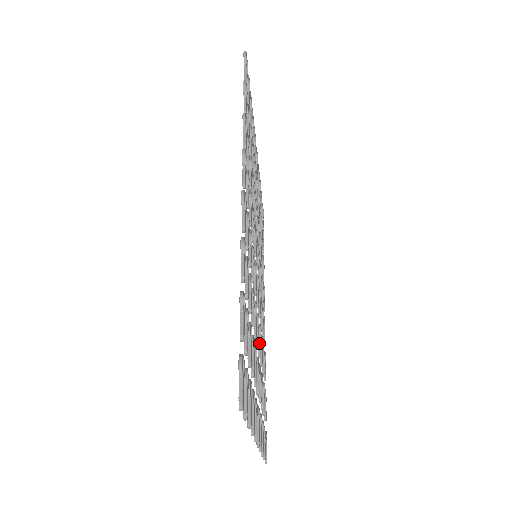
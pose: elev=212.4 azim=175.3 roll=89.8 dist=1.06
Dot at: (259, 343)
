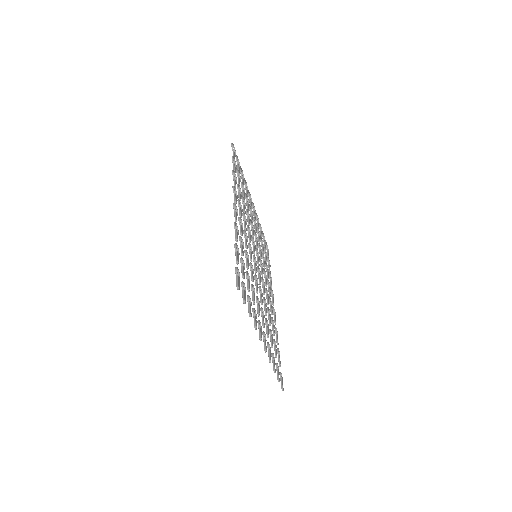
Dot at: (265, 307)
